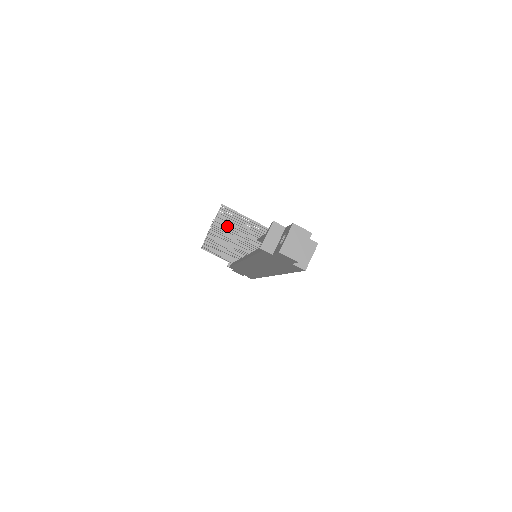
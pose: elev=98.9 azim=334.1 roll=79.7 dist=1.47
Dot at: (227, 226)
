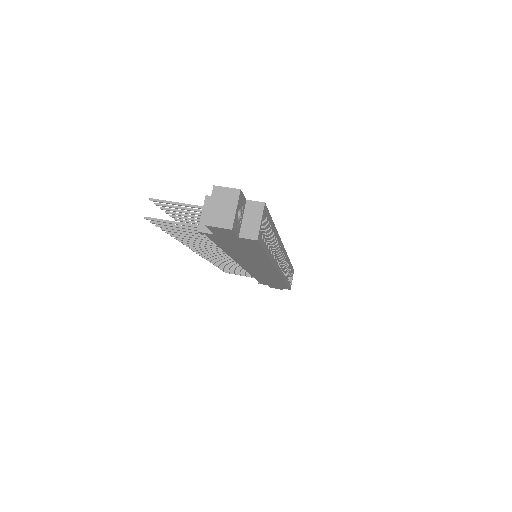
Dot at: (161, 220)
